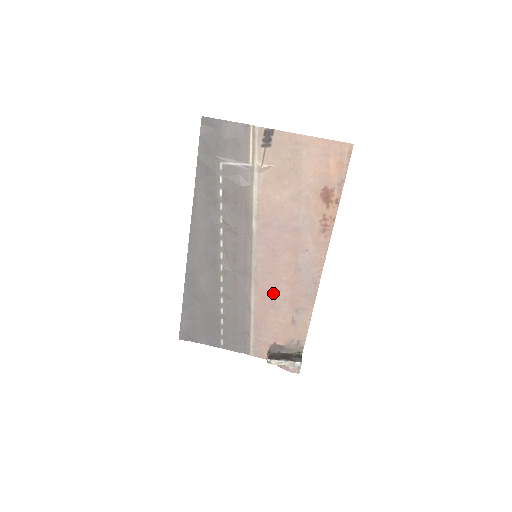
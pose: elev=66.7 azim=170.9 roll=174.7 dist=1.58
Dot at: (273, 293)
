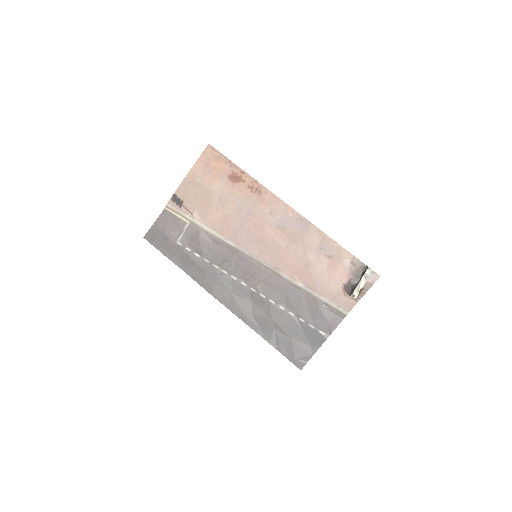
Dot at: (294, 260)
